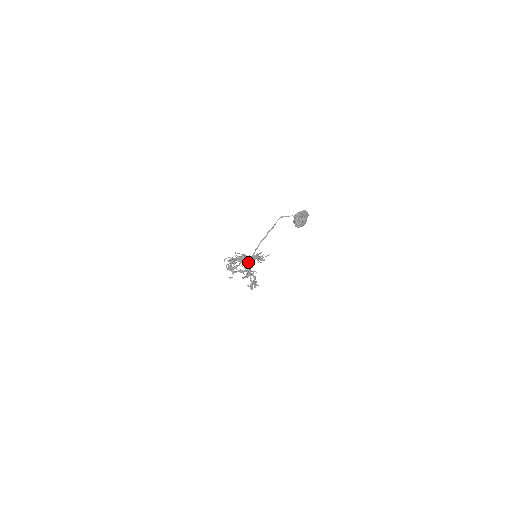
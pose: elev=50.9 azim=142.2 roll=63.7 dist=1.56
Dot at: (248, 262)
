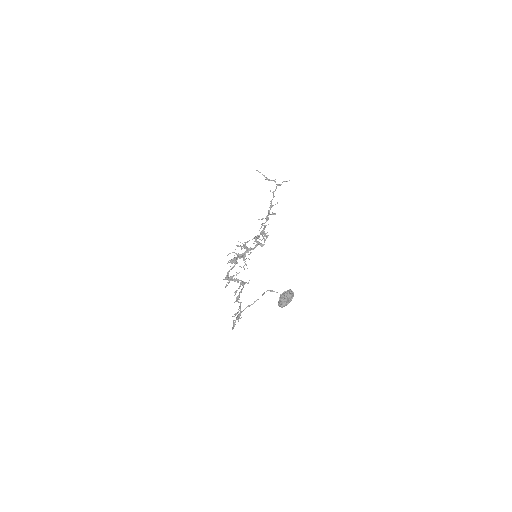
Dot at: (248, 258)
